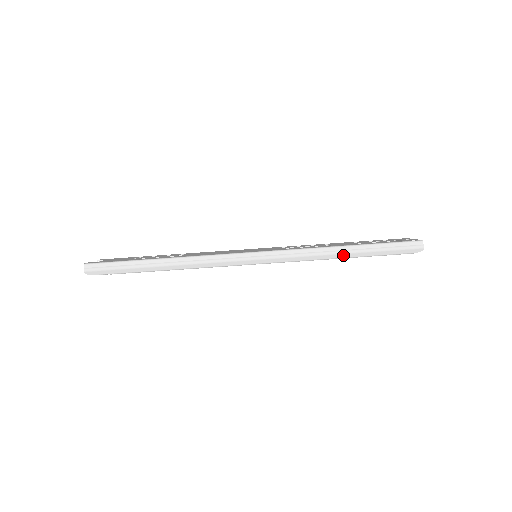
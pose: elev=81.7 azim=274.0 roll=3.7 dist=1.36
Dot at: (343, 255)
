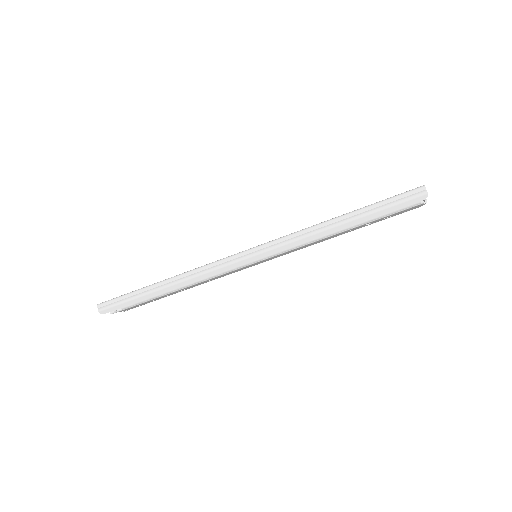
Dot at: (338, 227)
